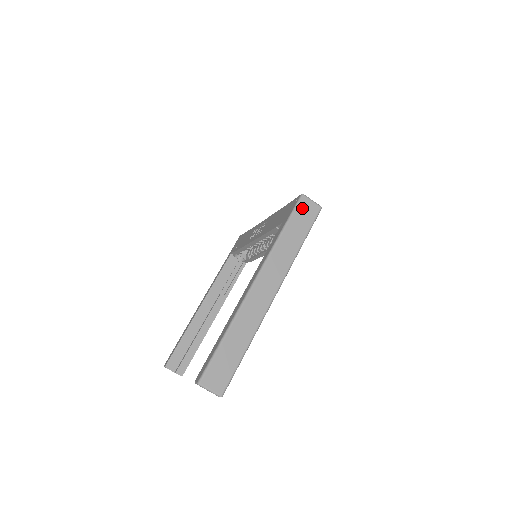
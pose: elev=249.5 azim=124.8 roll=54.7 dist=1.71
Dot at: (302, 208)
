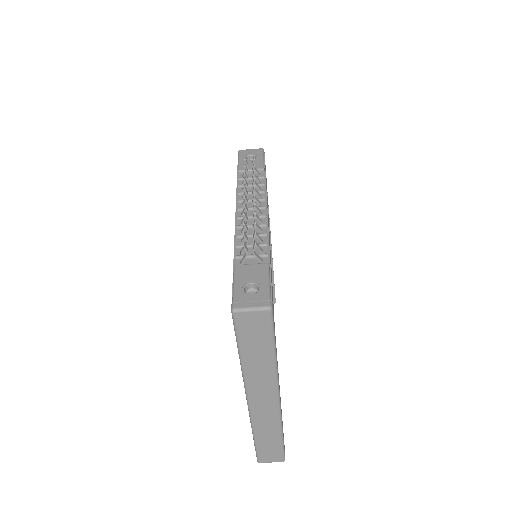
Dot at: (244, 325)
